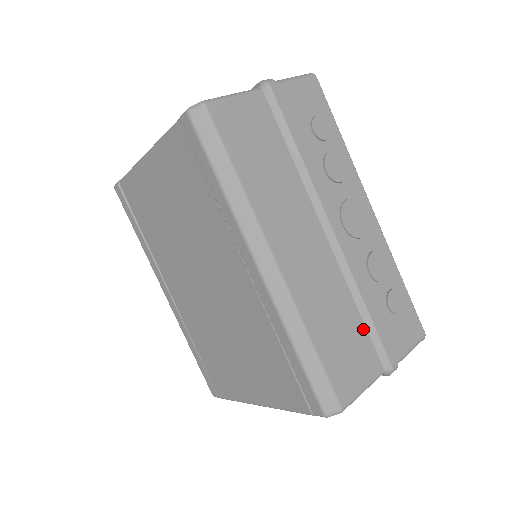
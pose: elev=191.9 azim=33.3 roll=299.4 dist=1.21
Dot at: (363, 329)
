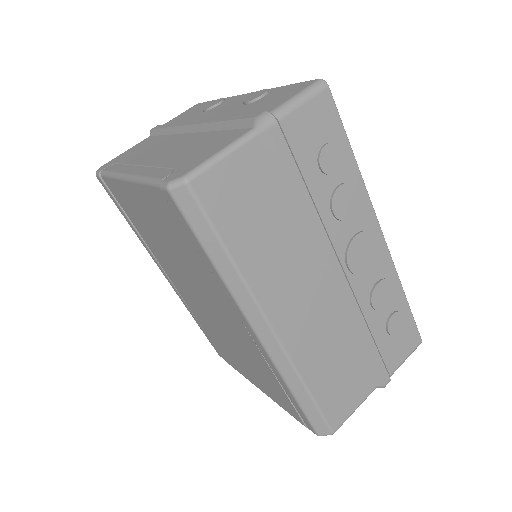
Dot at: (360, 359)
